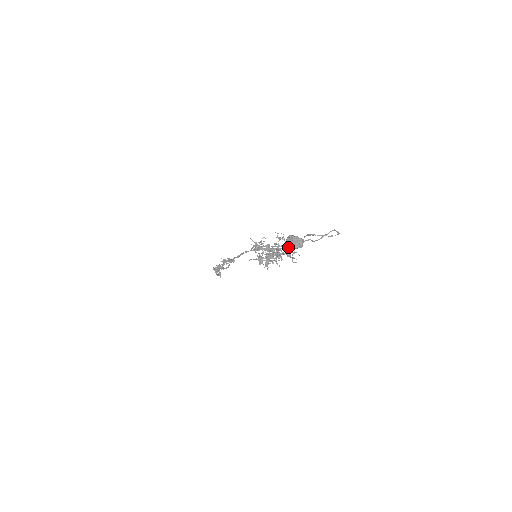
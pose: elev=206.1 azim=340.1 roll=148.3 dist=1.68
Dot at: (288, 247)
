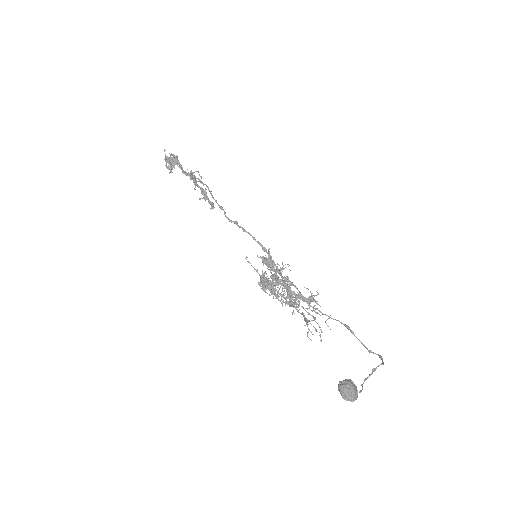
Dot at: (310, 305)
